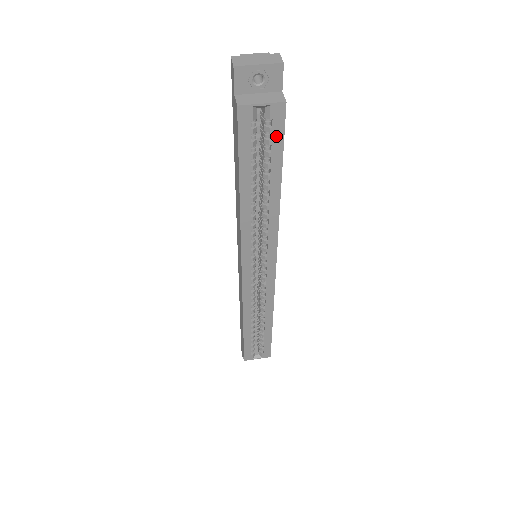
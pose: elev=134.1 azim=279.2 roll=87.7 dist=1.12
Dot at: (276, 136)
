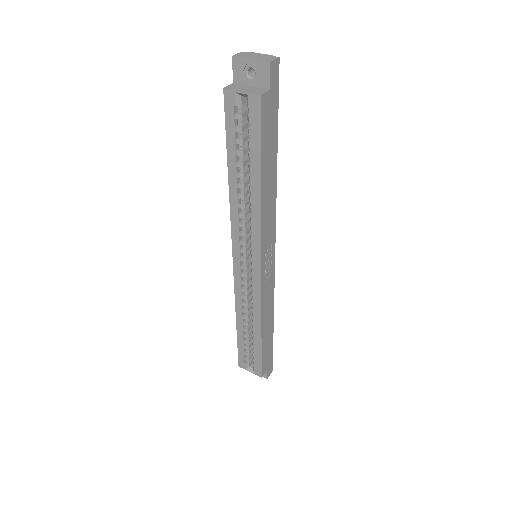
Dot at: (254, 127)
